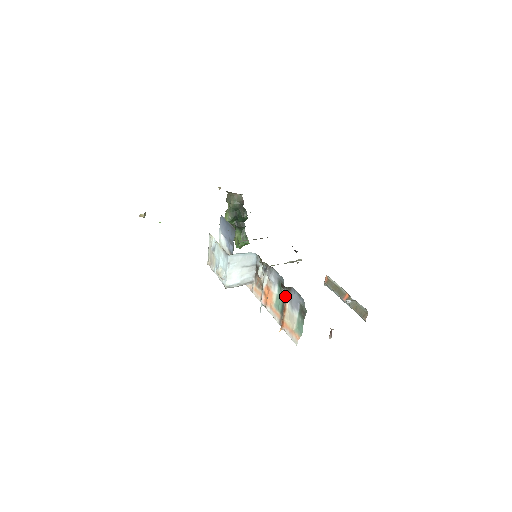
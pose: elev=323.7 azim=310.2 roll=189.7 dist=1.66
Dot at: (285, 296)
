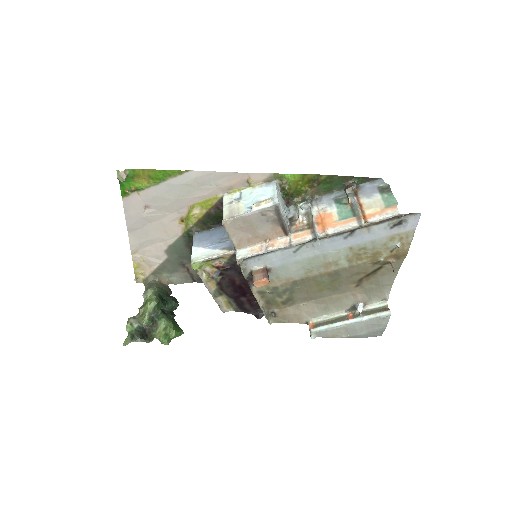
Dot at: (354, 196)
